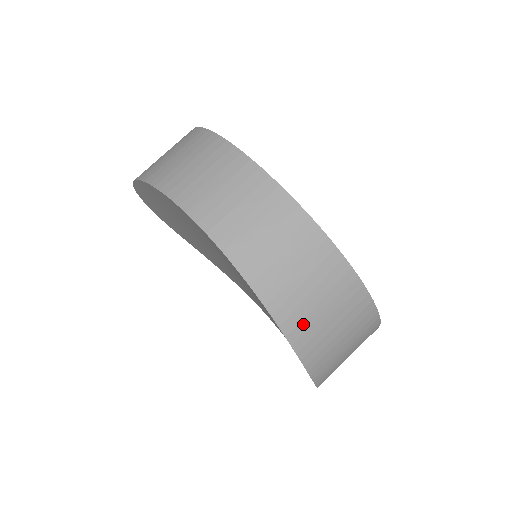
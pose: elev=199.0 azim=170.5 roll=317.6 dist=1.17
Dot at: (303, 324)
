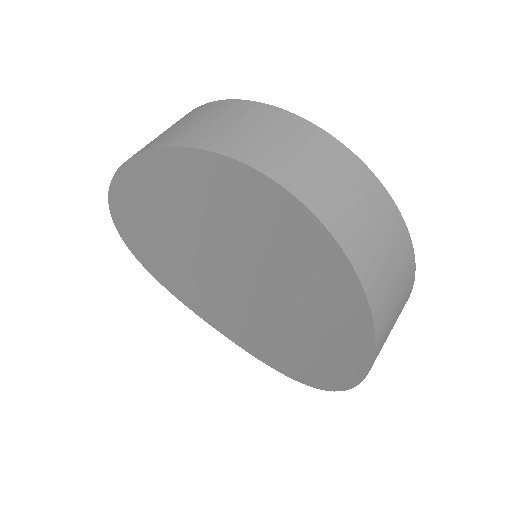
Dot at: (381, 293)
